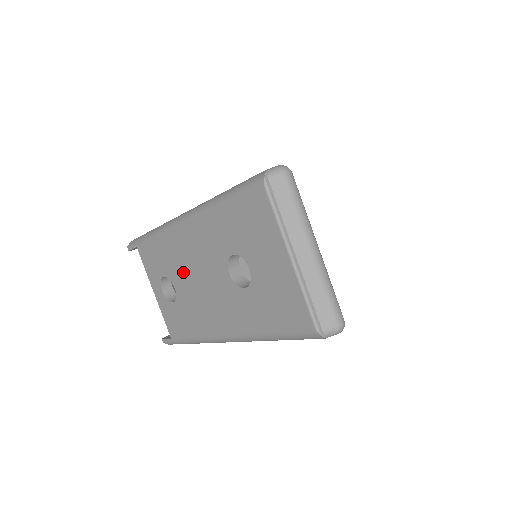
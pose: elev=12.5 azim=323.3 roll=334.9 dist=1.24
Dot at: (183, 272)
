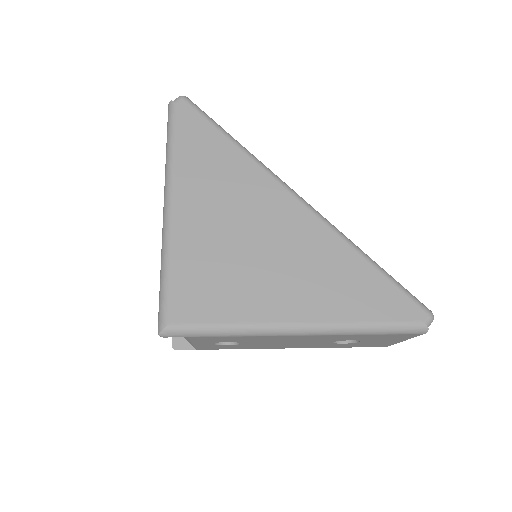
Dot at: (268, 342)
